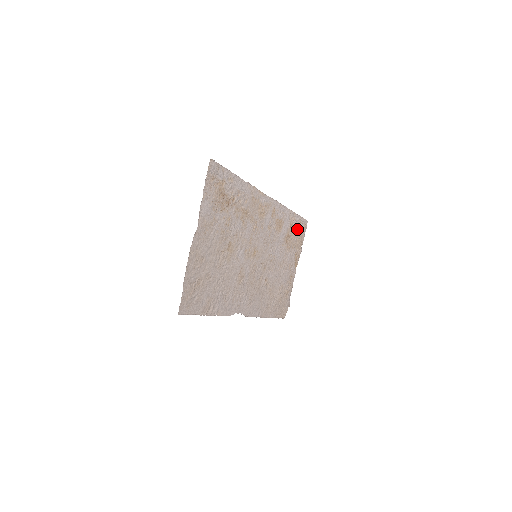
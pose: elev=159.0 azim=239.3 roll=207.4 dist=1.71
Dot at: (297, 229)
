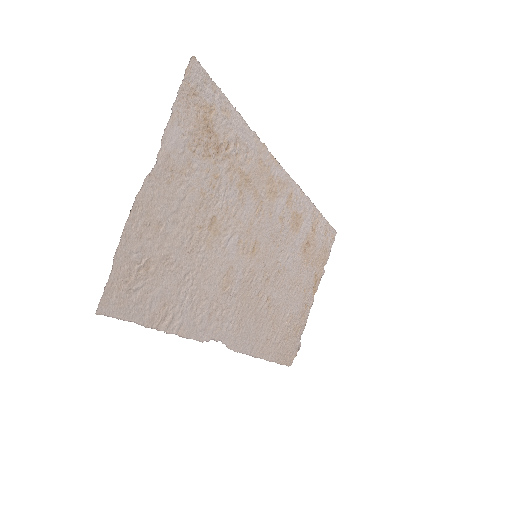
Dot at: (321, 238)
